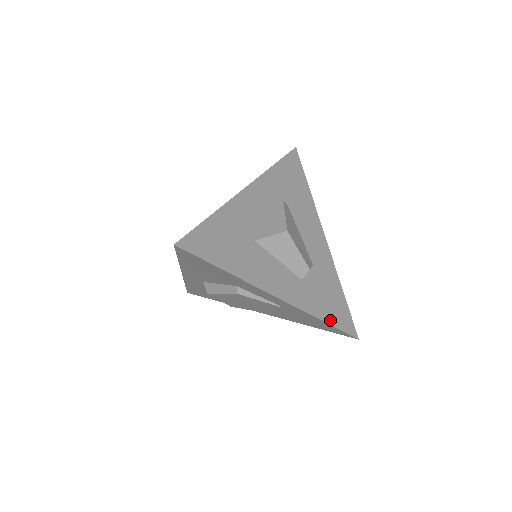
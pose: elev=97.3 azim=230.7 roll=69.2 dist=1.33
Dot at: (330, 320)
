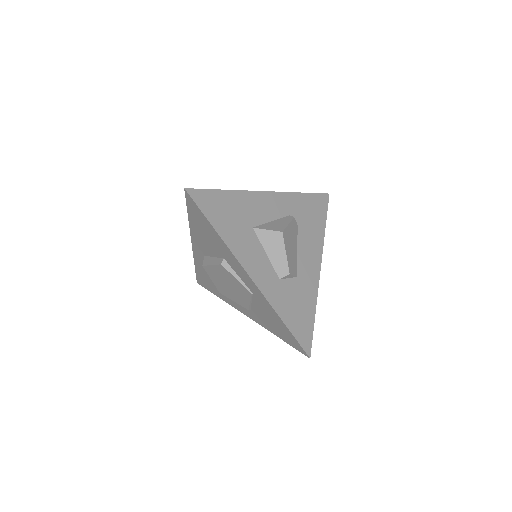
Dot at: (289, 324)
